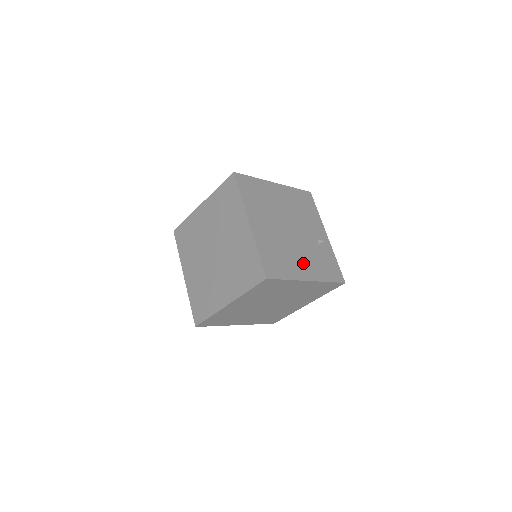
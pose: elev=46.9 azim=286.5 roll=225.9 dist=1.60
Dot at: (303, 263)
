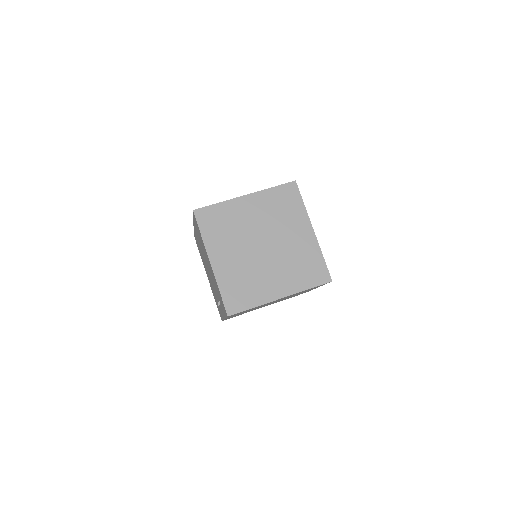
Dot at: occluded
